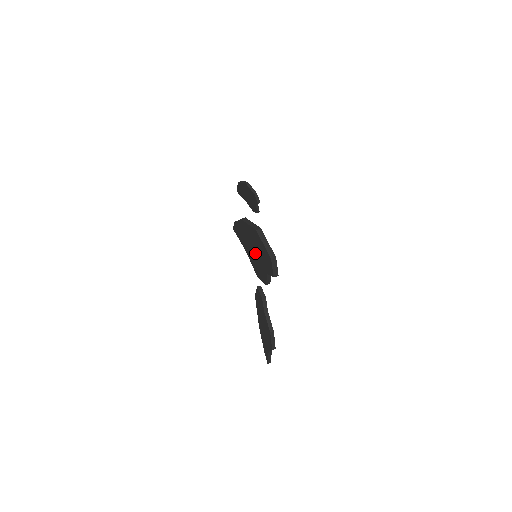
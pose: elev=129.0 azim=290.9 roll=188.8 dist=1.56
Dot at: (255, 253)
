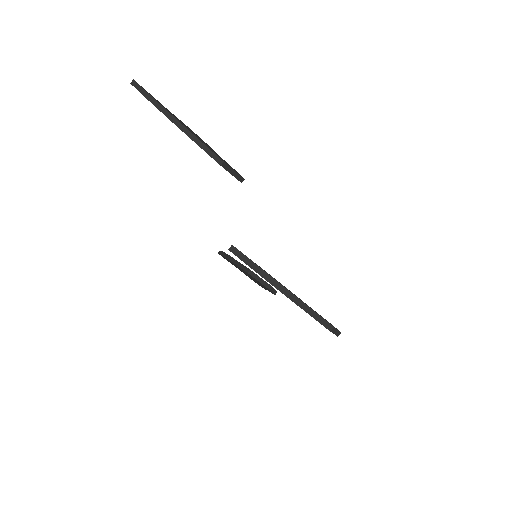
Dot at: occluded
